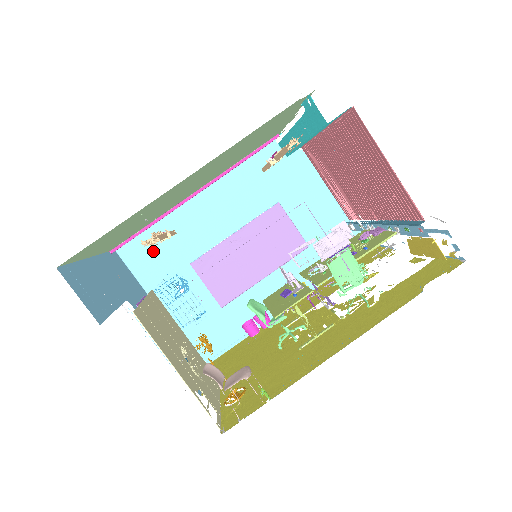
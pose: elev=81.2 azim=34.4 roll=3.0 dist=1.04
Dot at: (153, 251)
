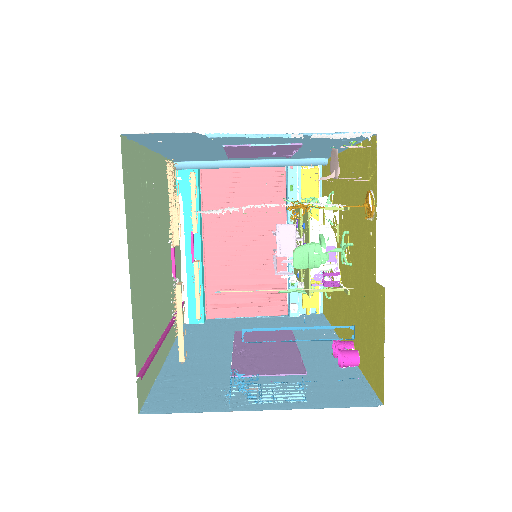
Dot at: (183, 392)
